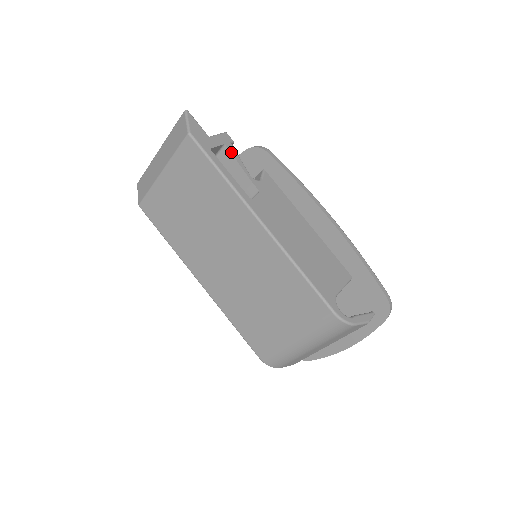
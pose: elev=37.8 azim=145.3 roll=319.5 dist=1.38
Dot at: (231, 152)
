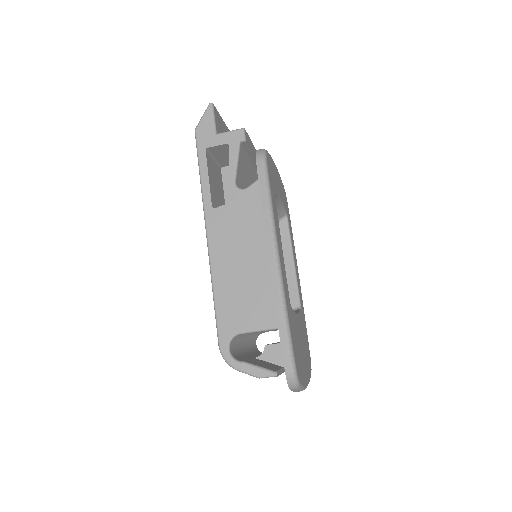
Dot at: (230, 153)
